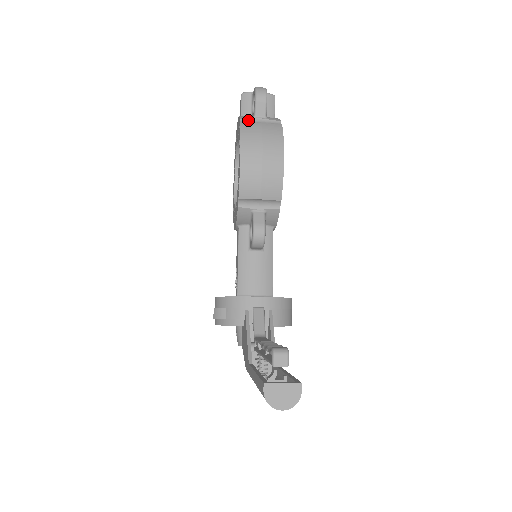
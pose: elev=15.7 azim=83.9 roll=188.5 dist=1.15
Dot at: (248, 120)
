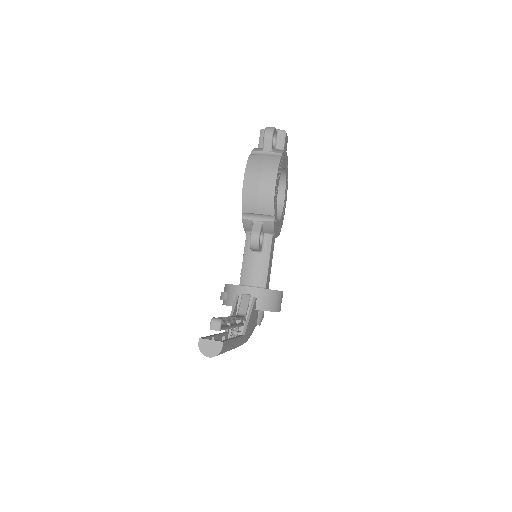
Dot at: (257, 153)
